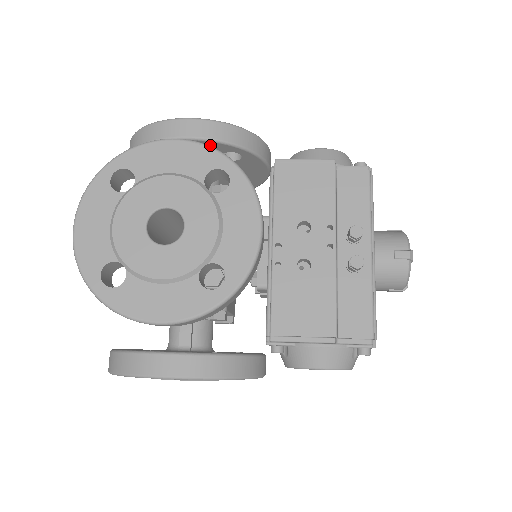
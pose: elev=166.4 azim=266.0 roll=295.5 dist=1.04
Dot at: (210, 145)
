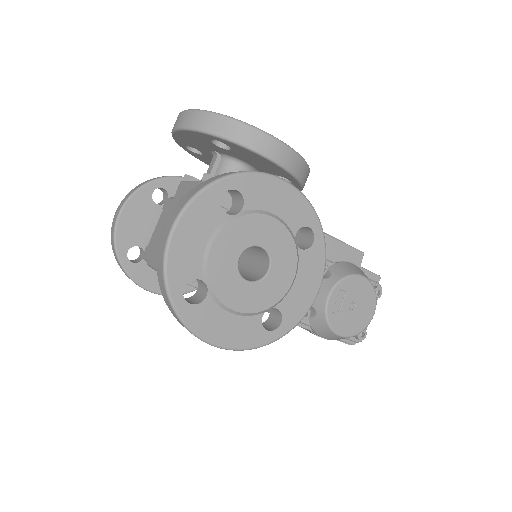
Dot at: occluded
